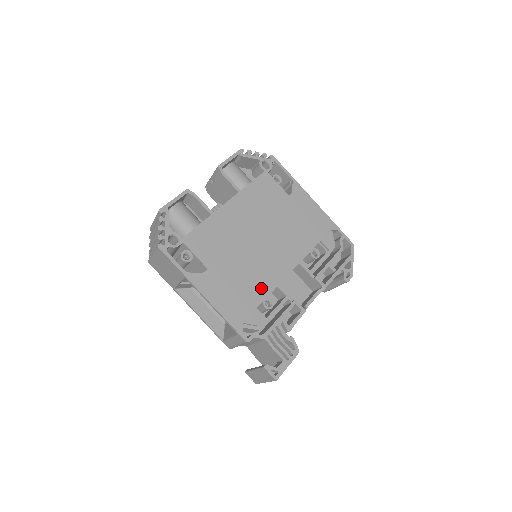
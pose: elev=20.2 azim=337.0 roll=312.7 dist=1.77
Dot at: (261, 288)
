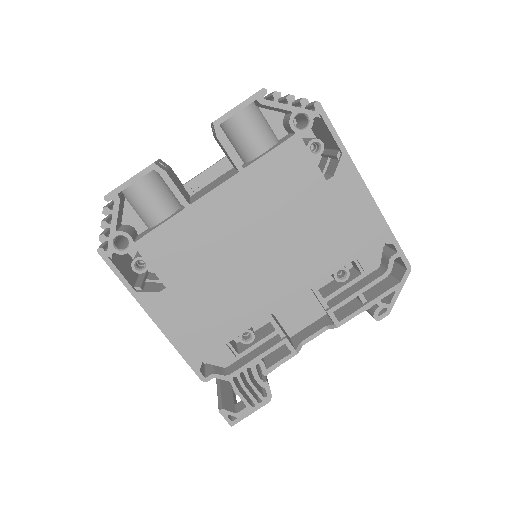
Dot at: (239, 319)
